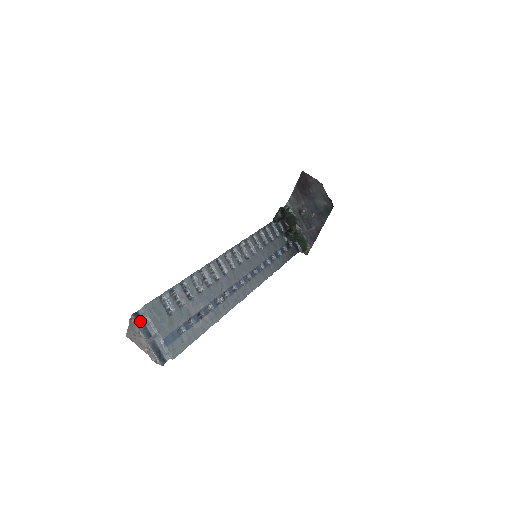
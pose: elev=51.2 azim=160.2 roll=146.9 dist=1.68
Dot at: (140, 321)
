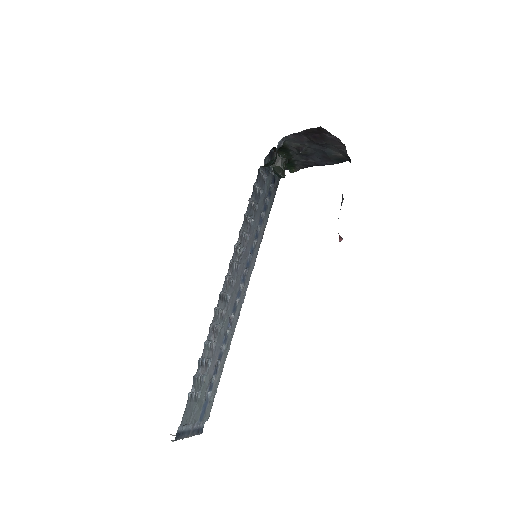
Dot at: (180, 435)
